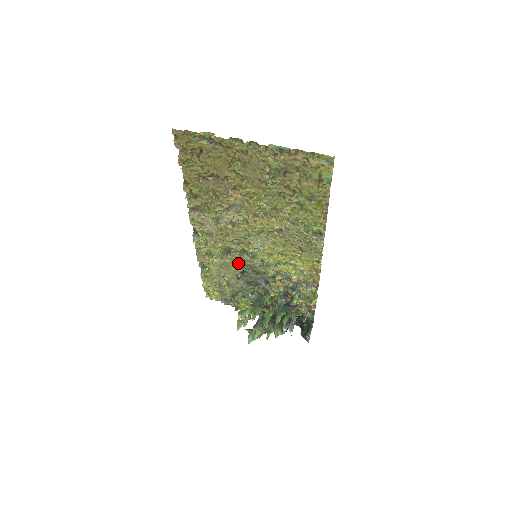
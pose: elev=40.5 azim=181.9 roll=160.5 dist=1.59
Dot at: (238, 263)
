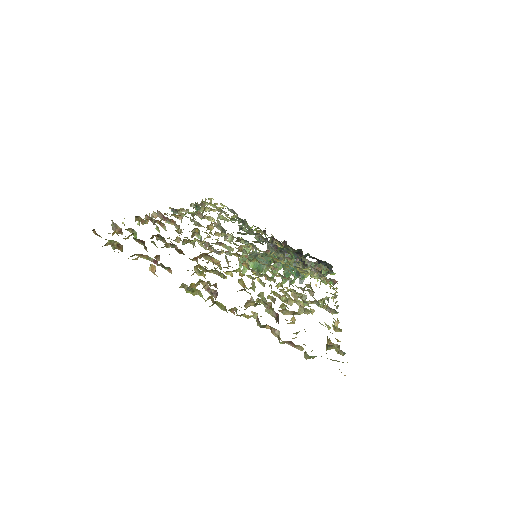
Dot at: occluded
